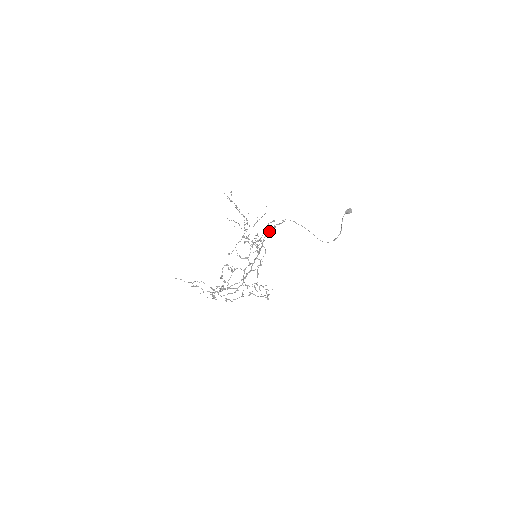
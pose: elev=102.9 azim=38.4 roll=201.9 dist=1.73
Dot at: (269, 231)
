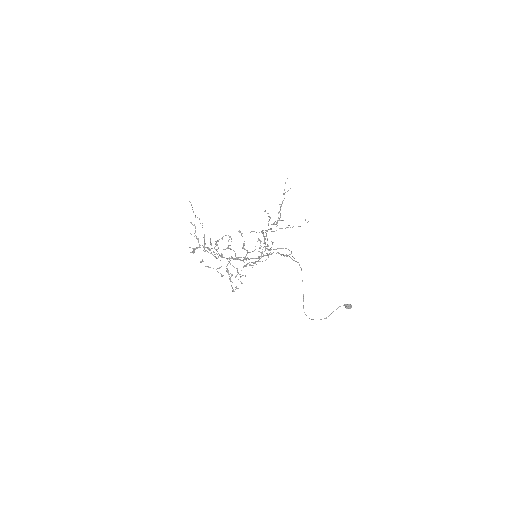
Dot at: occluded
